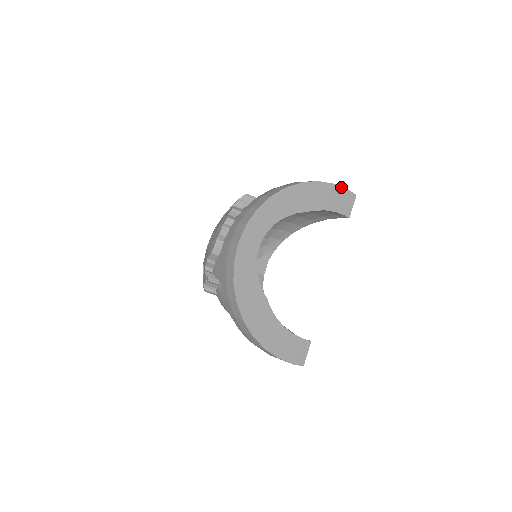
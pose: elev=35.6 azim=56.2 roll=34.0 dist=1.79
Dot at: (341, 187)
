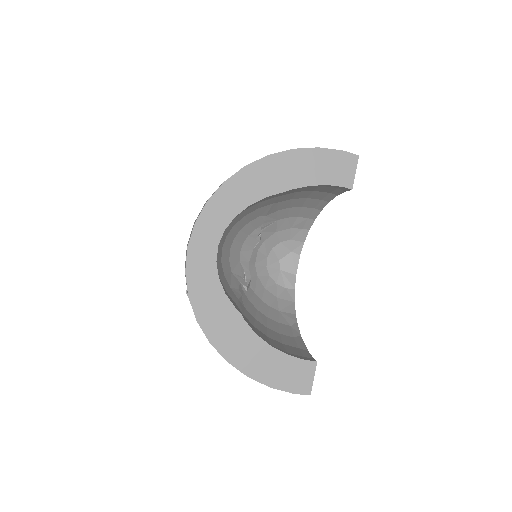
Dot at: (331, 150)
